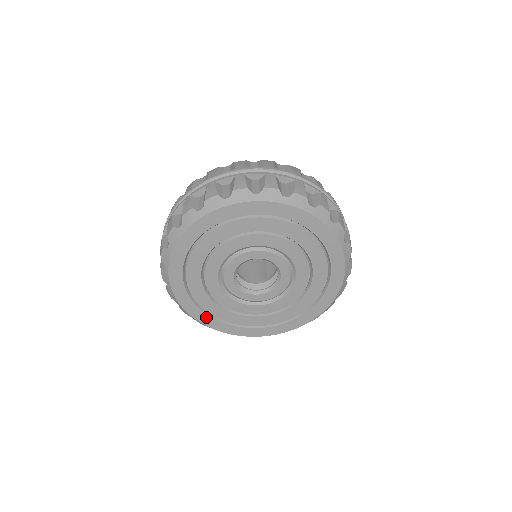
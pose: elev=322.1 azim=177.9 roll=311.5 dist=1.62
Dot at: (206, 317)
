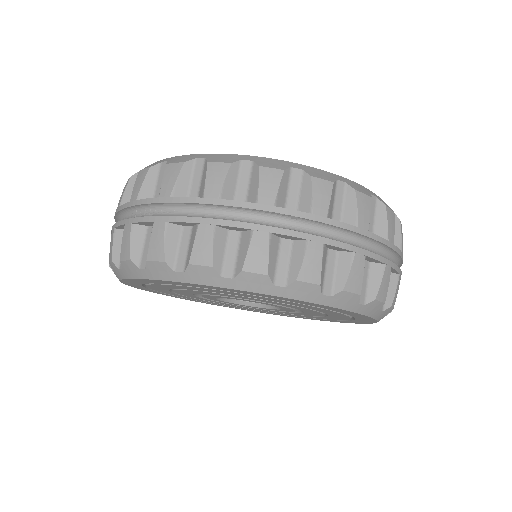
Dot at: (191, 299)
